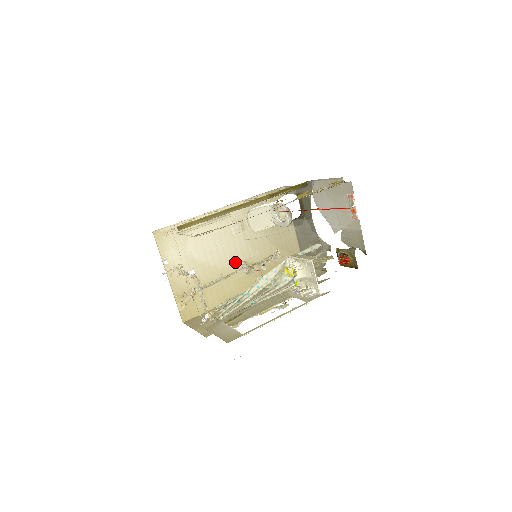
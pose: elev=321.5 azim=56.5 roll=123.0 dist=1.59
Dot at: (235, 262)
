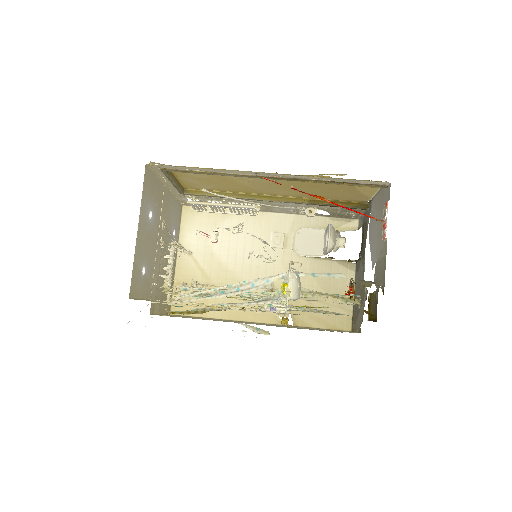
Dot at: occluded
